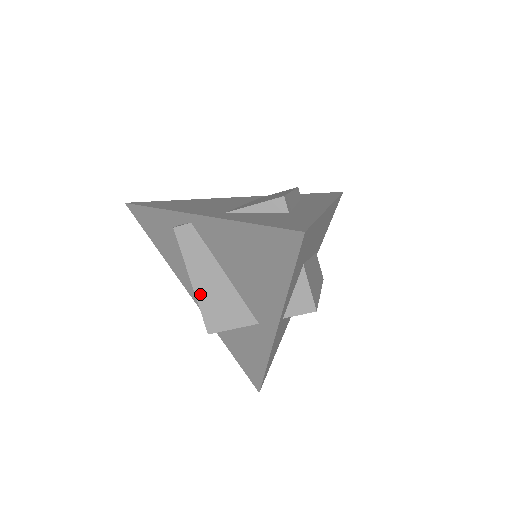
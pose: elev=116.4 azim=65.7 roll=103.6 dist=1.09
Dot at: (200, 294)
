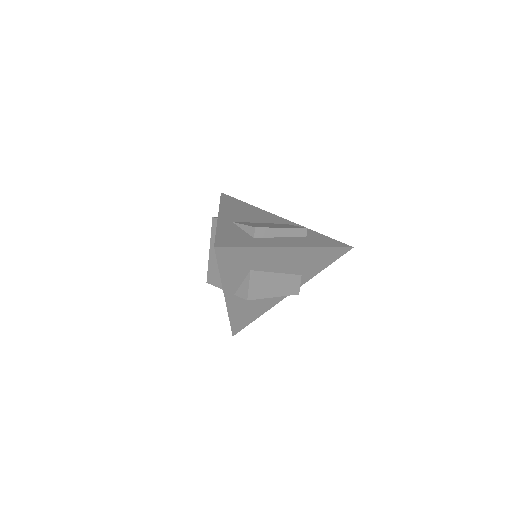
Dot at: (210, 259)
